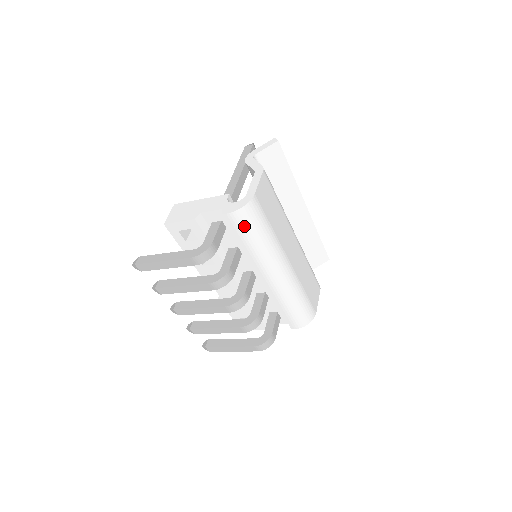
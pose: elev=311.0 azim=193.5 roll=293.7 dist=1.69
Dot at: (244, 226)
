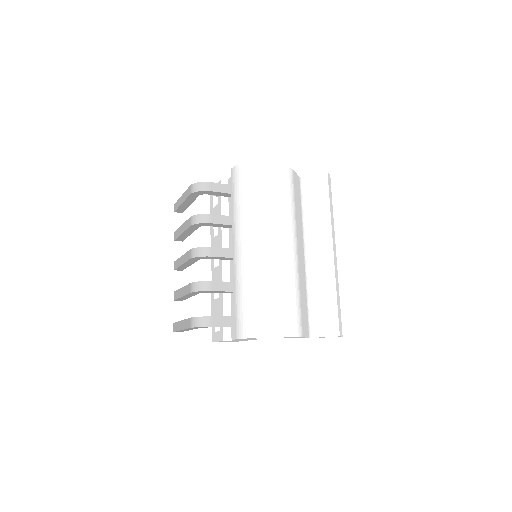
Dot at: (237, 182)
